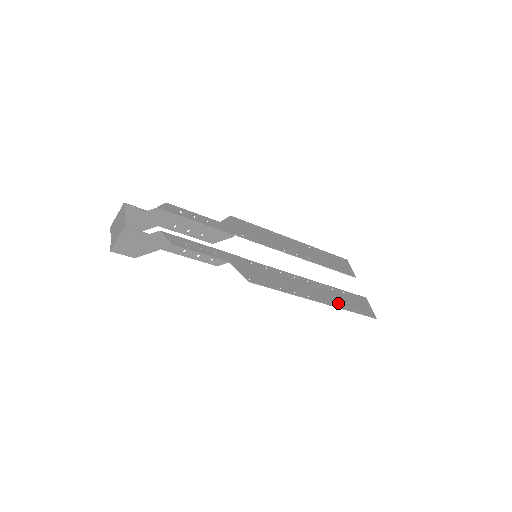
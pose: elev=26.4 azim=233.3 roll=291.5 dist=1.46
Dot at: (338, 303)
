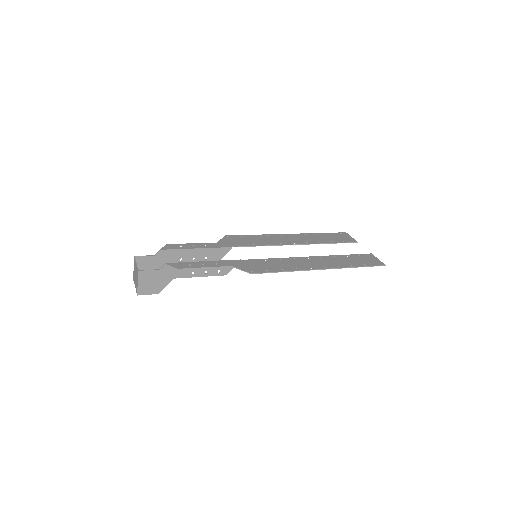
Dot at: (342, 265)
